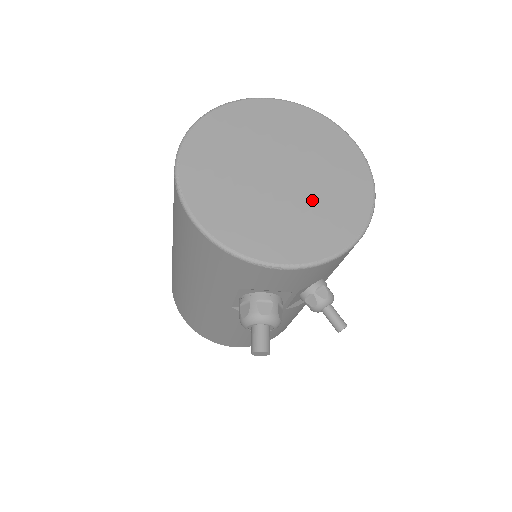
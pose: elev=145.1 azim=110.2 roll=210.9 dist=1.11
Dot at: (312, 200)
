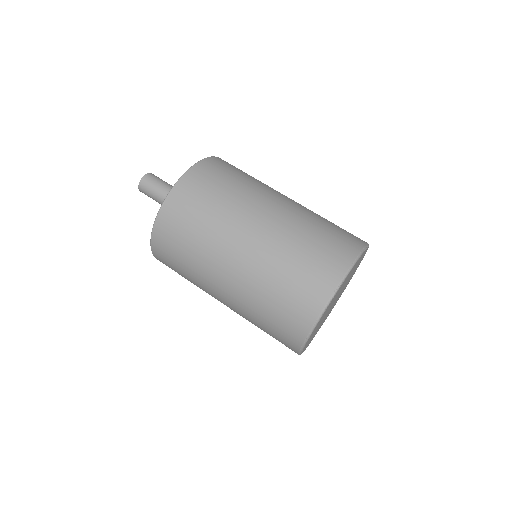
Dot at: occluded
